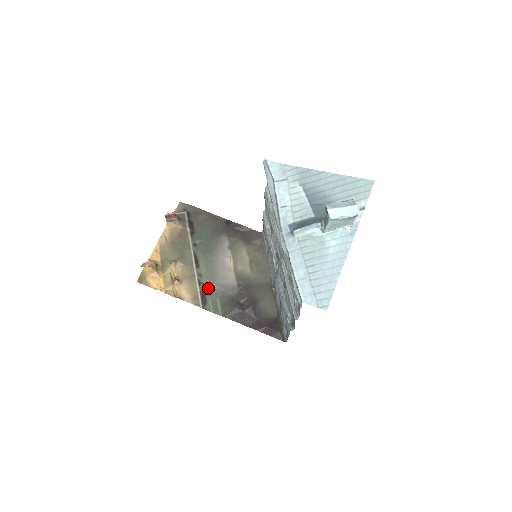
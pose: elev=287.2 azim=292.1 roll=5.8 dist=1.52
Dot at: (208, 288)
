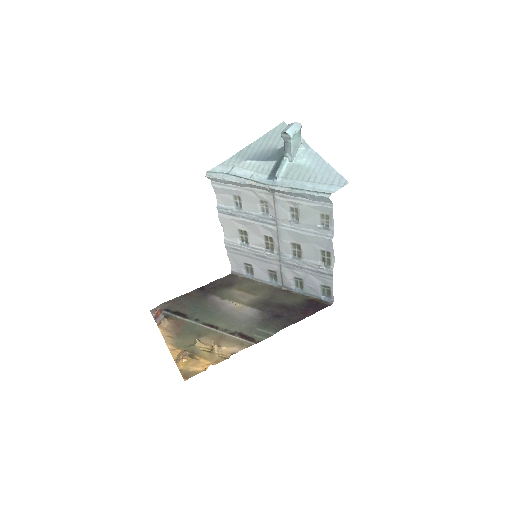
Dot at: (242, 331)
